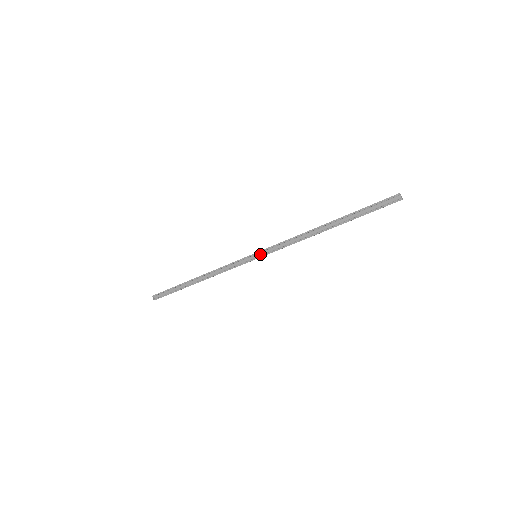
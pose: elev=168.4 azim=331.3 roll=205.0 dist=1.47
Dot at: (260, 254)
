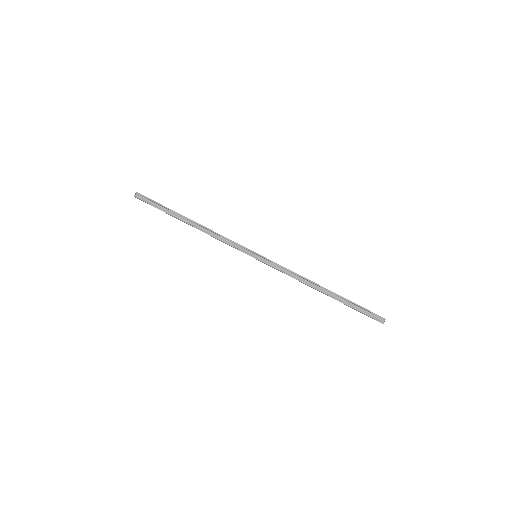
Dot at: (260, 258)
